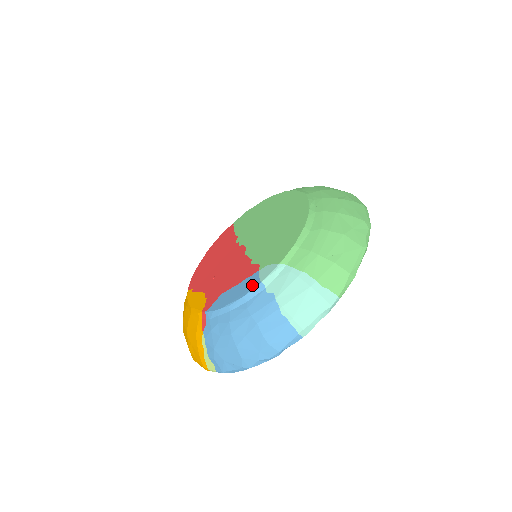
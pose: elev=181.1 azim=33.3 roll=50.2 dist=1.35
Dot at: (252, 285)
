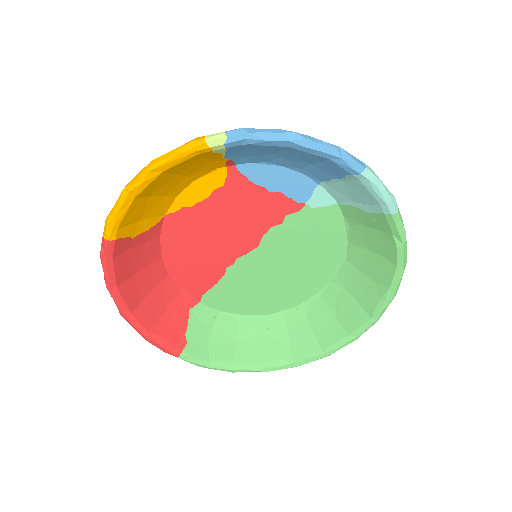
Dot at: occluded
